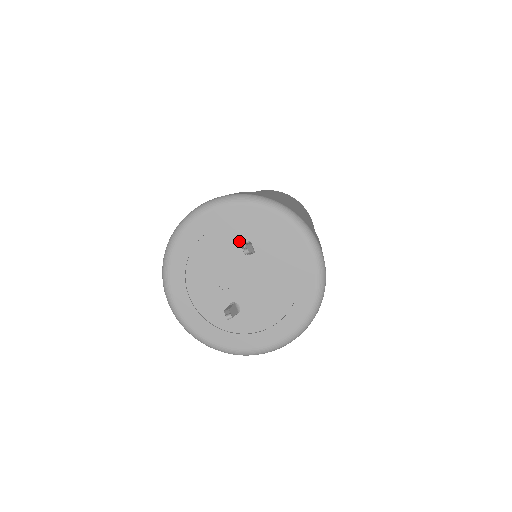
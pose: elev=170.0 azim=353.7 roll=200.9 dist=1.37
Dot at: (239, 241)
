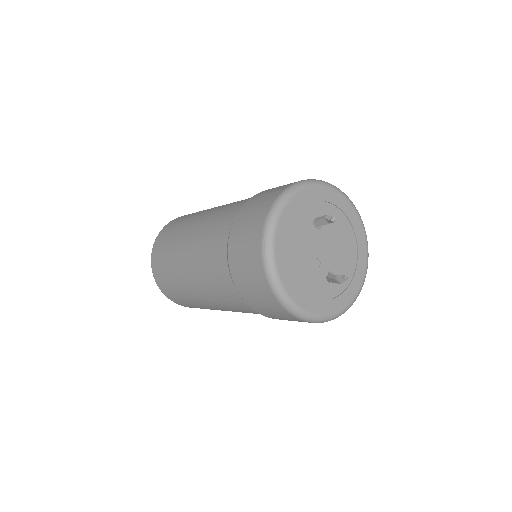
Dot at: (310, 222)
